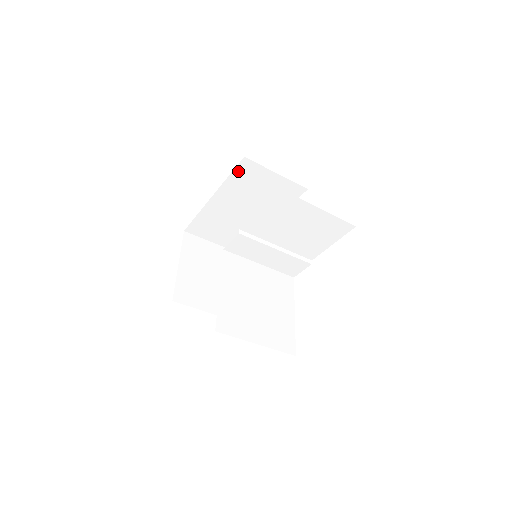
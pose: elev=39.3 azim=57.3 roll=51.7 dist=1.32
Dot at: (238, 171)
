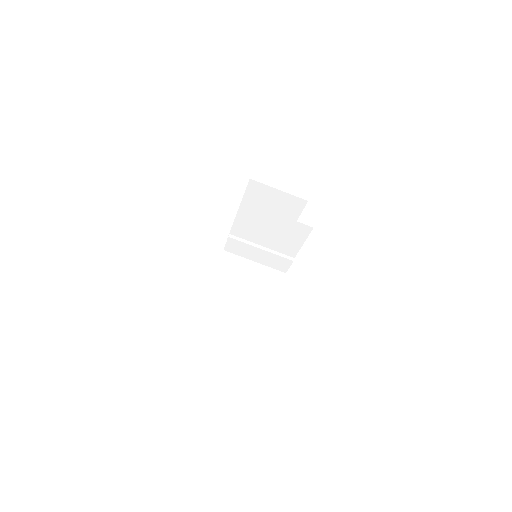
Dot at: (249, 190)
